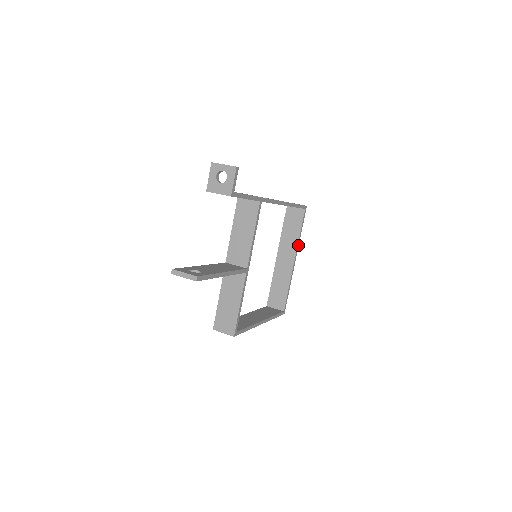
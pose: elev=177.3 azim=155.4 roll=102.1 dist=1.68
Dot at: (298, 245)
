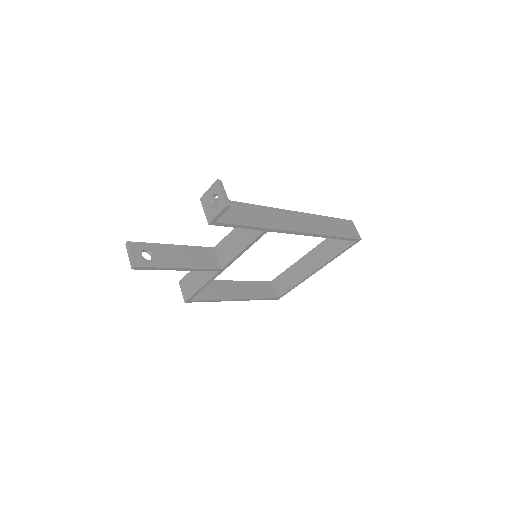
Dot at: occluded
